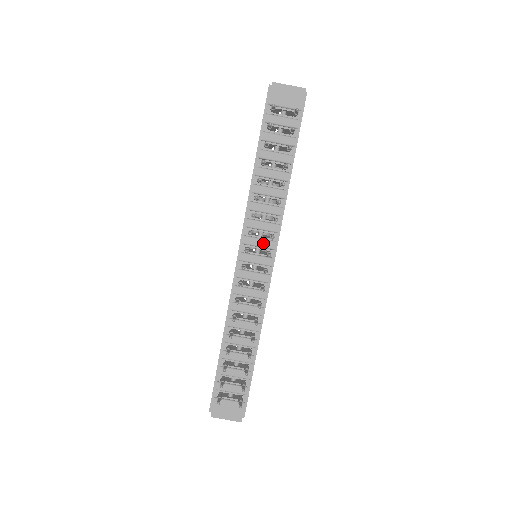
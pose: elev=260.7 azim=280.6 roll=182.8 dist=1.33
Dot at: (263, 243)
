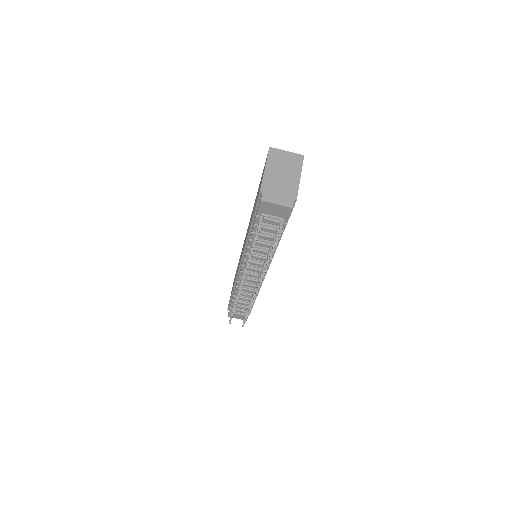
Dot at: (257, 271)
